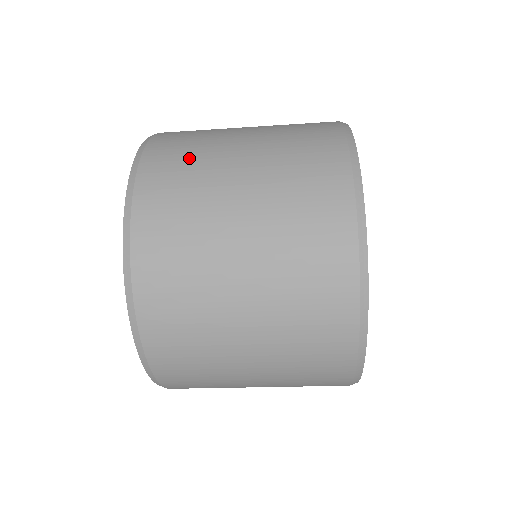
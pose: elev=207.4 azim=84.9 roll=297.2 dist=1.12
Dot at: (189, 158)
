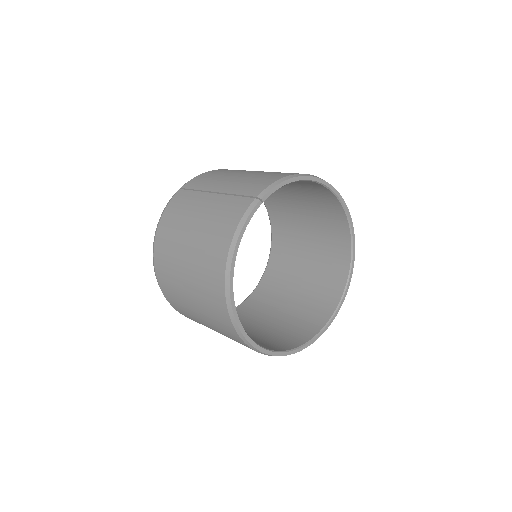
Dot at: (168, 260)
